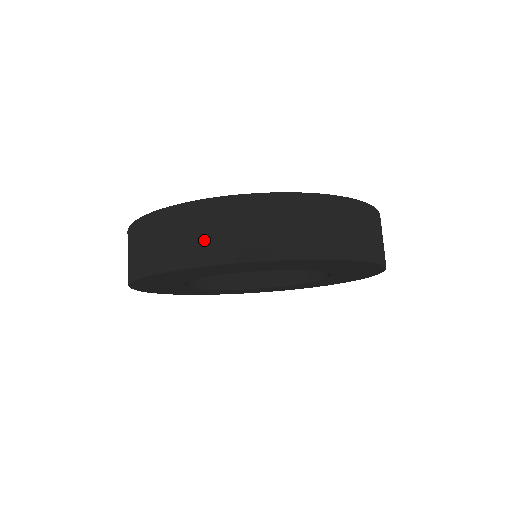
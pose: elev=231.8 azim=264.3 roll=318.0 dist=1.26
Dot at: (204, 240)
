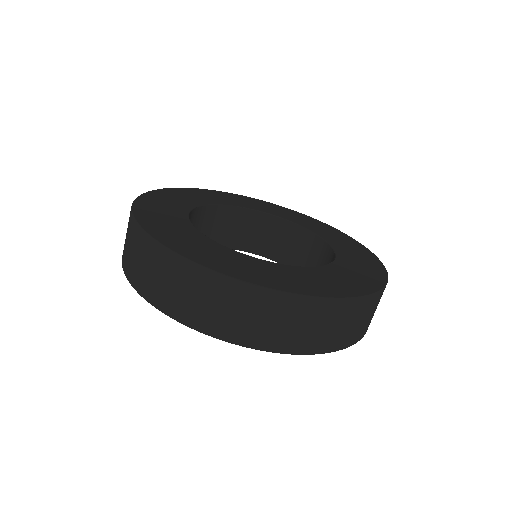
Dot at: (290, 332)
